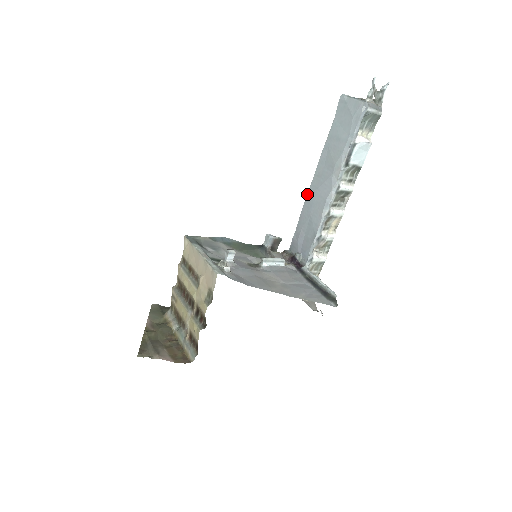
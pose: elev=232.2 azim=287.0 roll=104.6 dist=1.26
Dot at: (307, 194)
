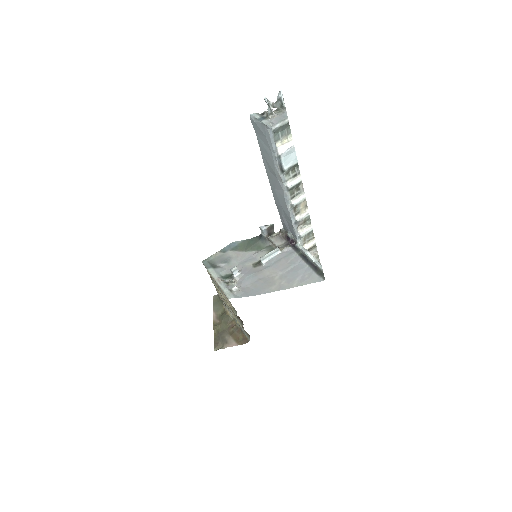
Dot at: occluded
